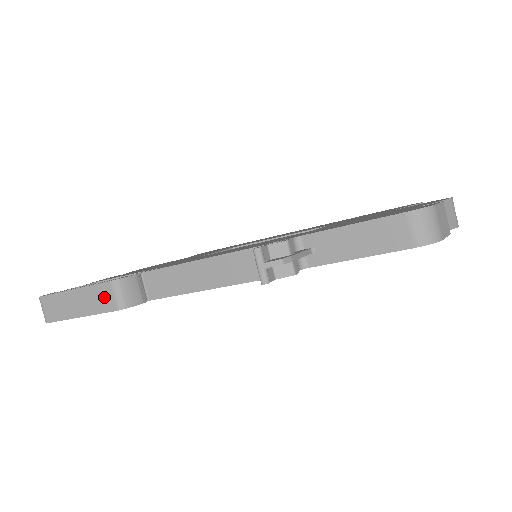
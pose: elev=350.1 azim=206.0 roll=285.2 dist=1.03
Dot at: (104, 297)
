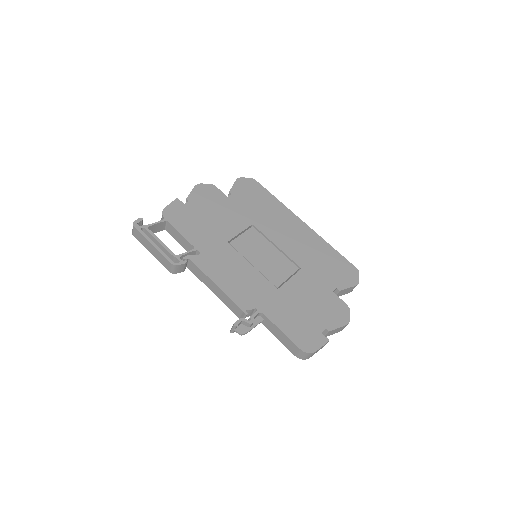
Dot at: (166, 263)
